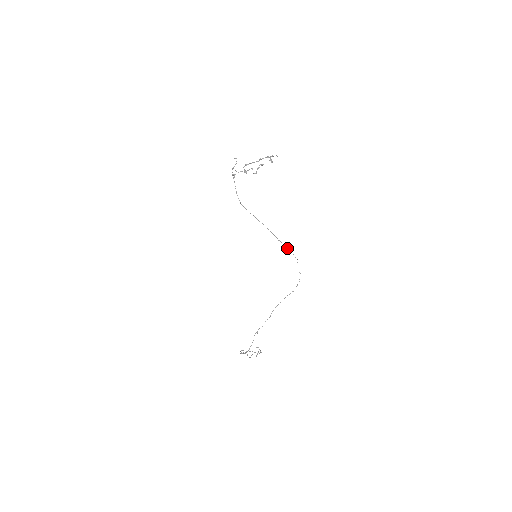
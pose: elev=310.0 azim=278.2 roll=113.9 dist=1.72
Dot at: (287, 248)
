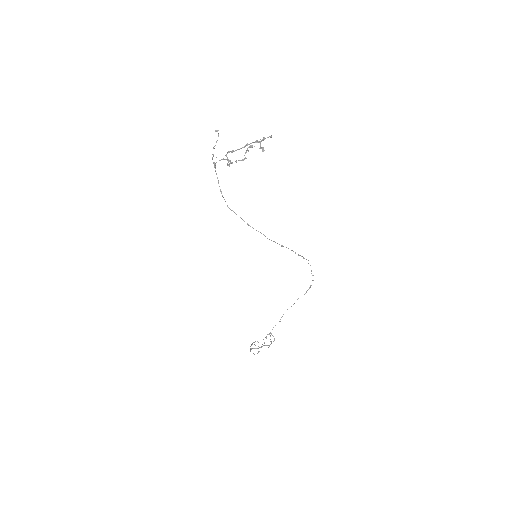
Dot at: occluded
